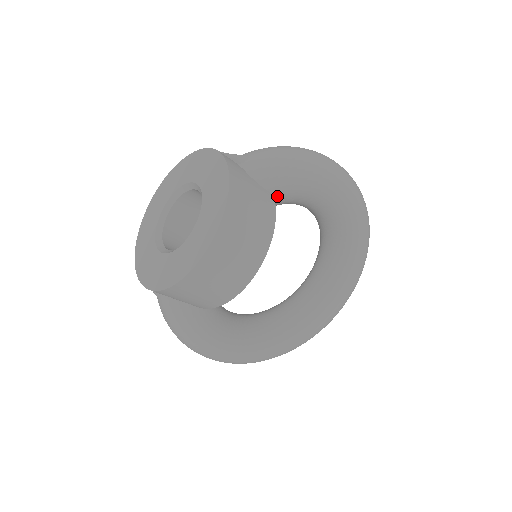
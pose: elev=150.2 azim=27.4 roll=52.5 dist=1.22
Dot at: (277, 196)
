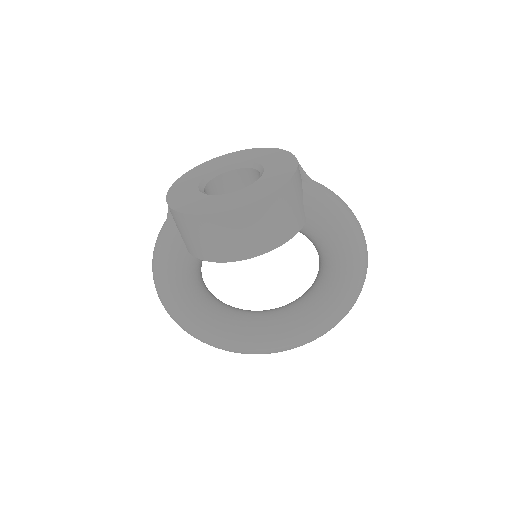
Dot at: (308, 225)
